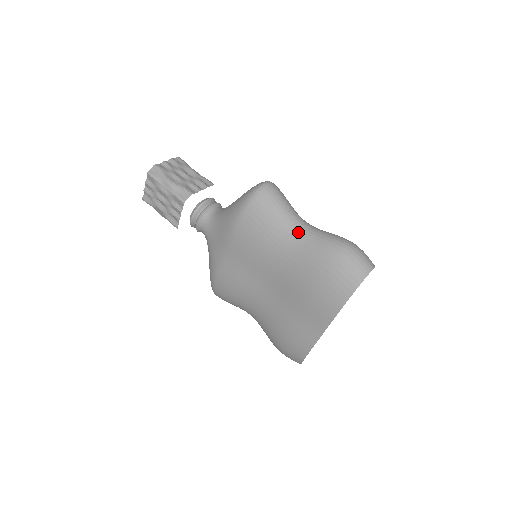
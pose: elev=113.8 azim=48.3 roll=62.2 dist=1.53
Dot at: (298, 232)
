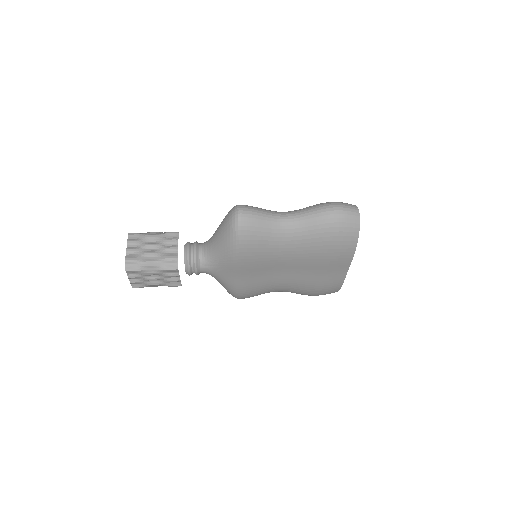
Dot at: (289, 227)
